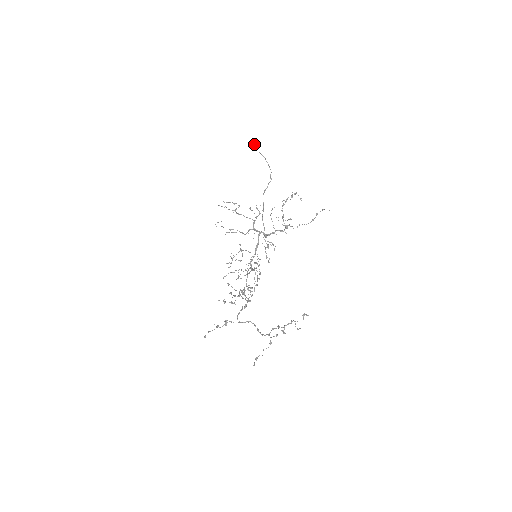
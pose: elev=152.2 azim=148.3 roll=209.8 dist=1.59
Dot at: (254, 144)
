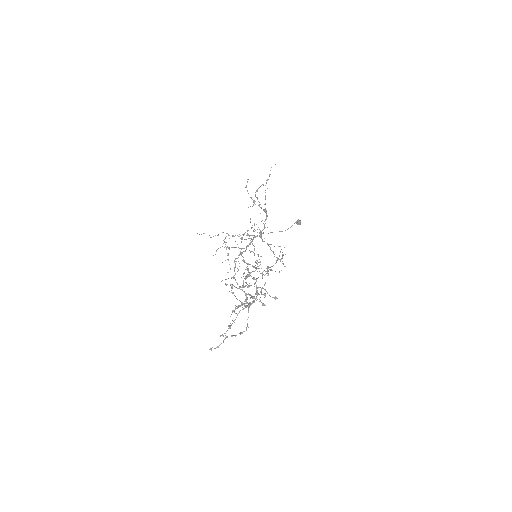
Dot at: (297, 223)
